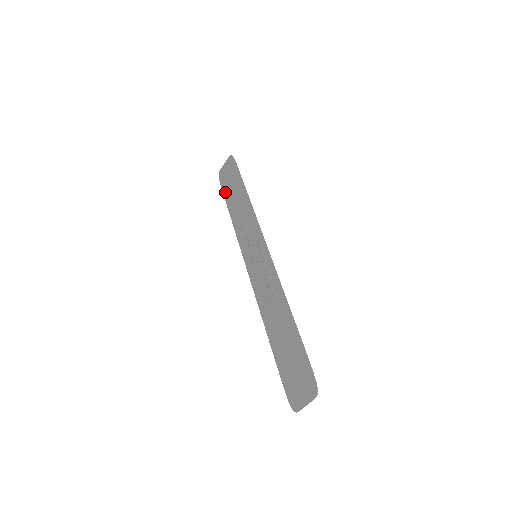
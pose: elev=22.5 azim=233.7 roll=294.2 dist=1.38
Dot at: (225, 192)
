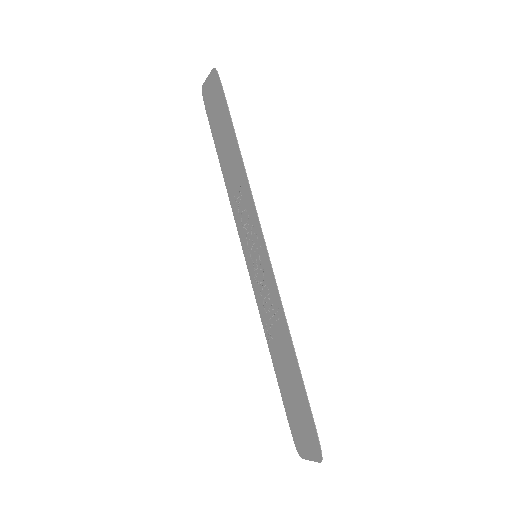
Dot at: (212, 129)
